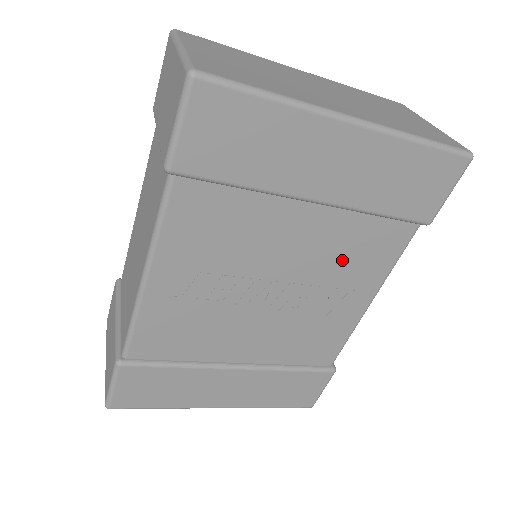
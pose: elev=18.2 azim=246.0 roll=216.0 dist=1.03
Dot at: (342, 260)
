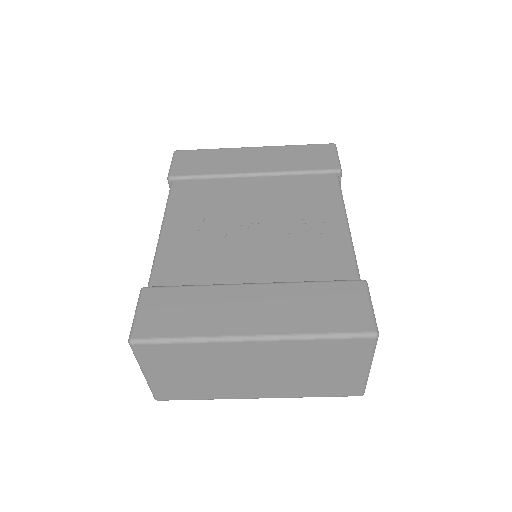
Dot at: (296, 199)
